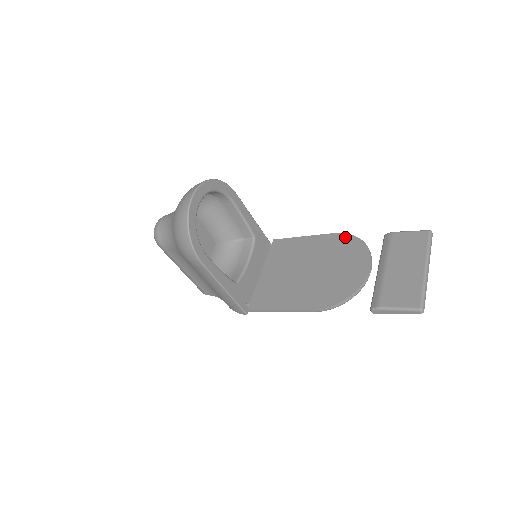
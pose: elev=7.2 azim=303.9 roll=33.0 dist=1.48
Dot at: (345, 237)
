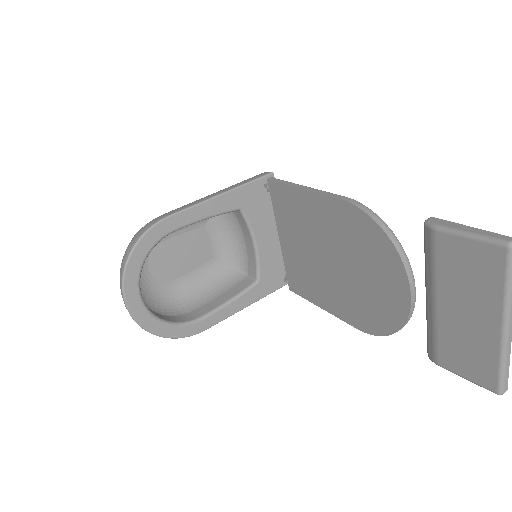
Dot at: (359, 217)
